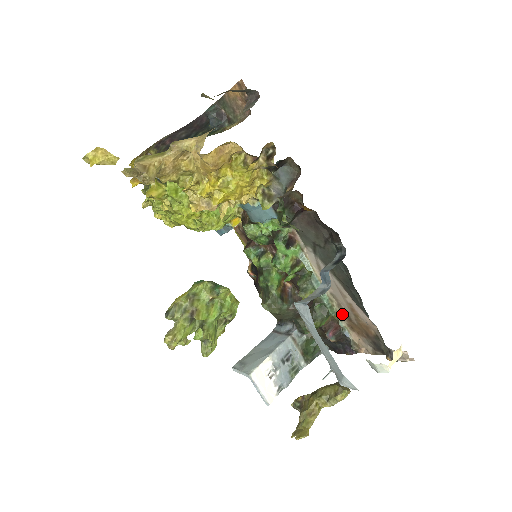
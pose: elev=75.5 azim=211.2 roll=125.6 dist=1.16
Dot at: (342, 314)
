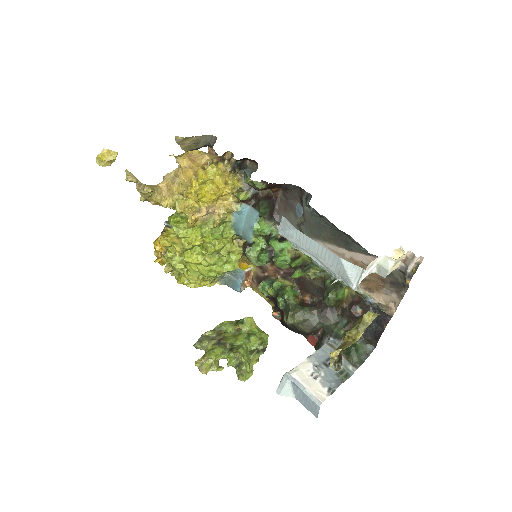
Dot at: occluded
